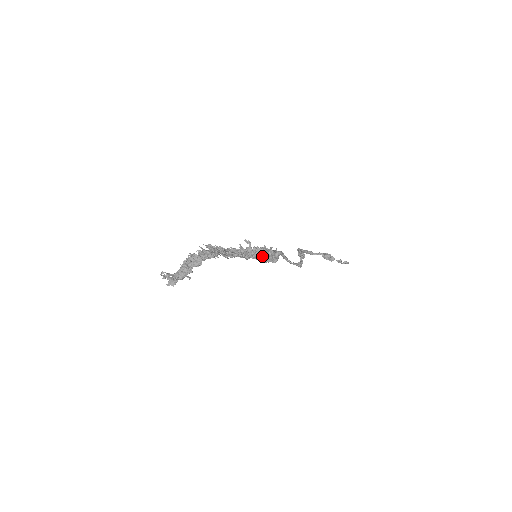
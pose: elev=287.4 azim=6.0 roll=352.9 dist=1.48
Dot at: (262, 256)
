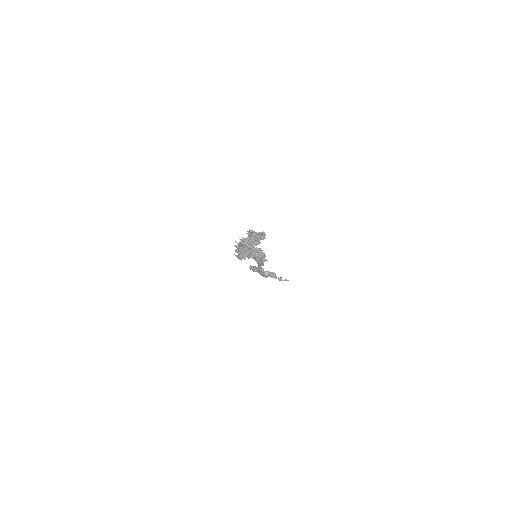
Dot at: (260, 256)
